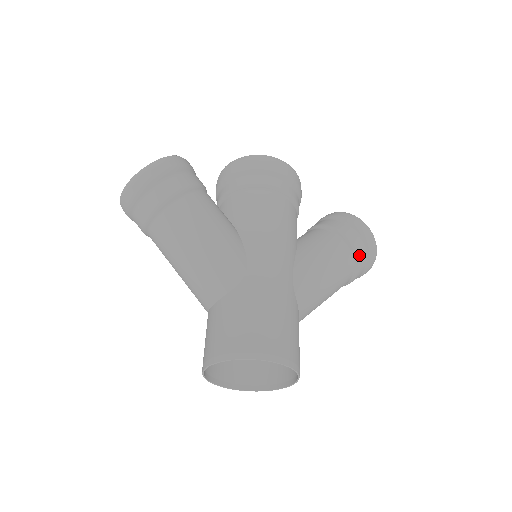
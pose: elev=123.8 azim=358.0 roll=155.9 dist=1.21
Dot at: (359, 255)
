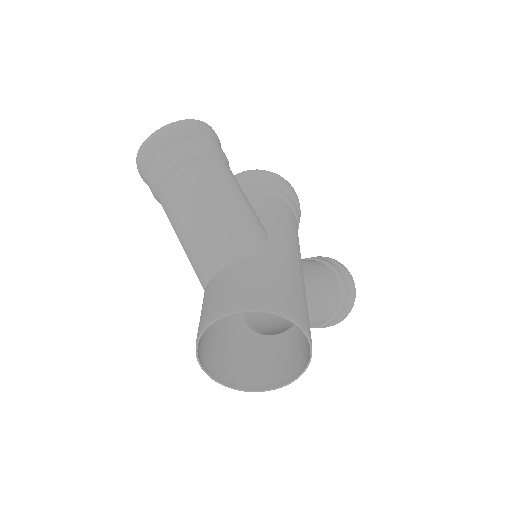
Dot at: (345, 294)
